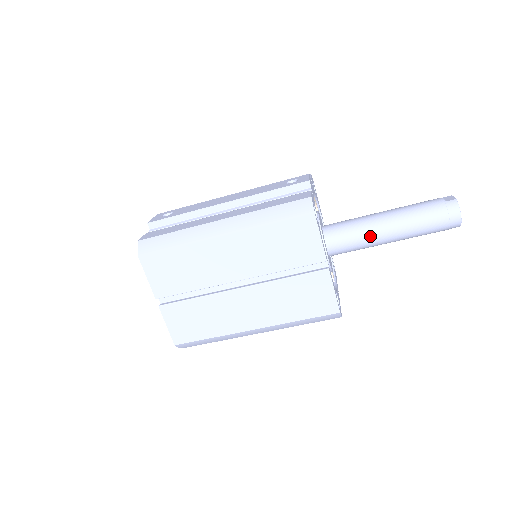
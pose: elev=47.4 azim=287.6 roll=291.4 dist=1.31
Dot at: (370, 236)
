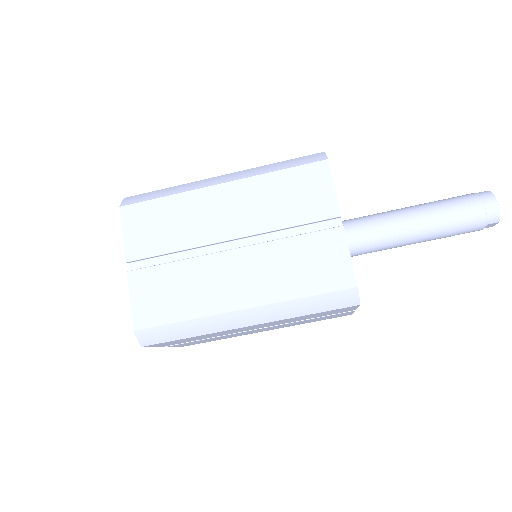
Dot at: (392, 224)
